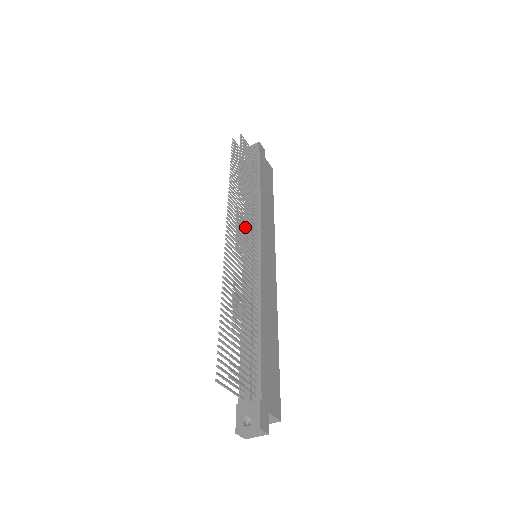
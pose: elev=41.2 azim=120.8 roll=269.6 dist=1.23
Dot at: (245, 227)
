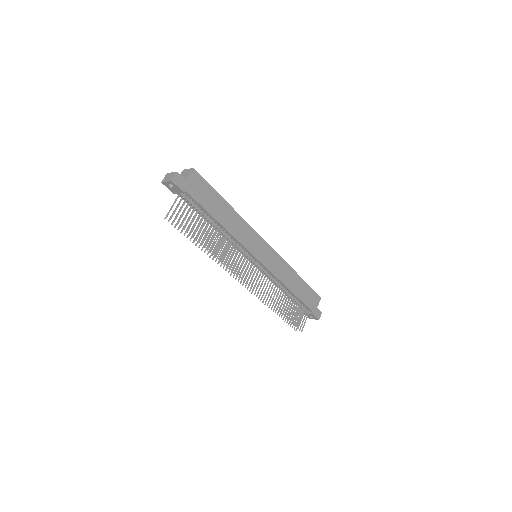
Dot at: occluded
